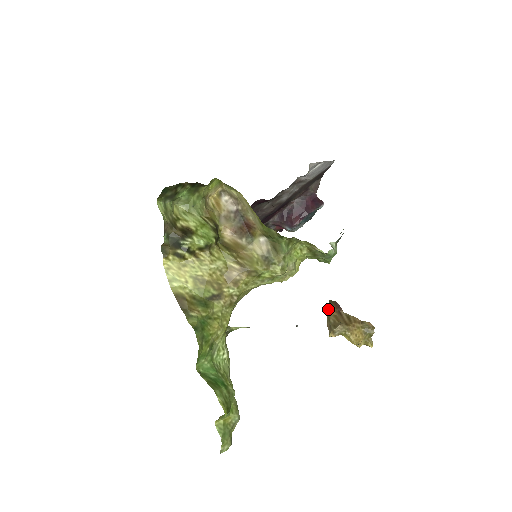
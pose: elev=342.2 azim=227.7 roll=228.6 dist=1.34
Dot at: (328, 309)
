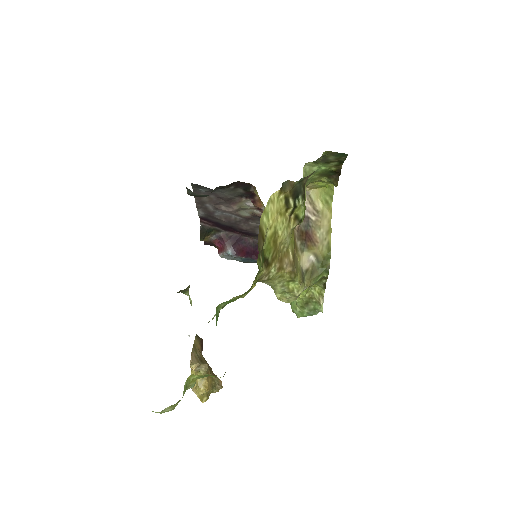
Dot at: (195, 341)
